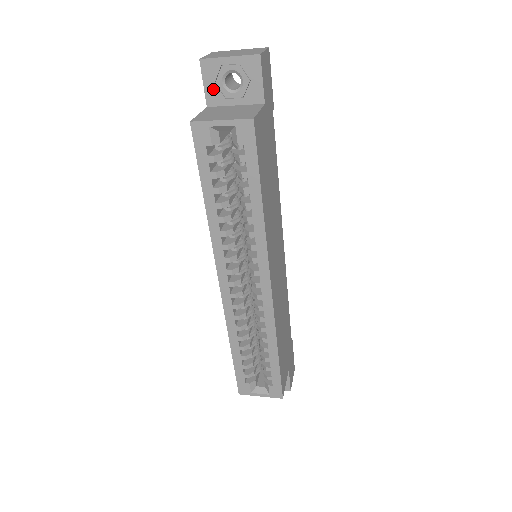
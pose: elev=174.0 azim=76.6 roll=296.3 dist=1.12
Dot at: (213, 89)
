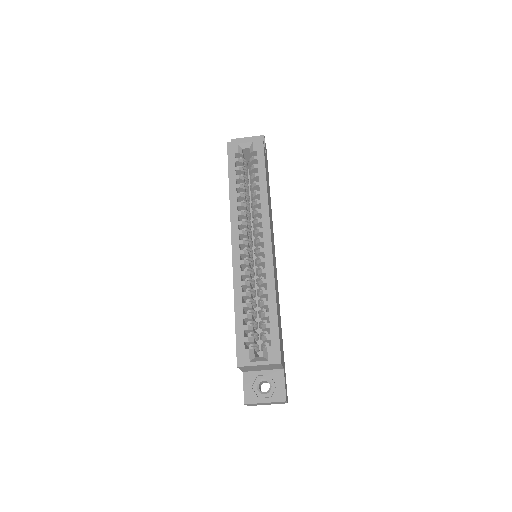
Dot at: occluded
